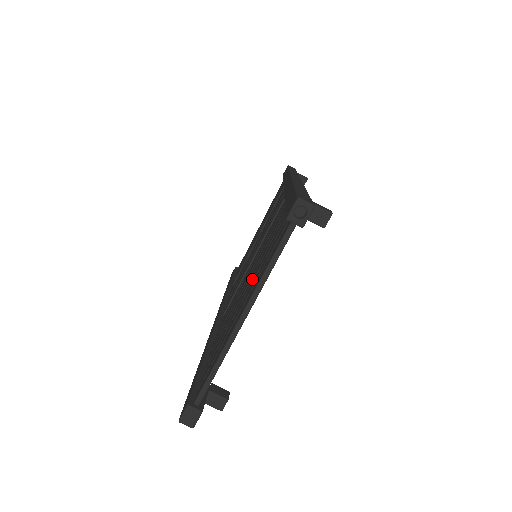
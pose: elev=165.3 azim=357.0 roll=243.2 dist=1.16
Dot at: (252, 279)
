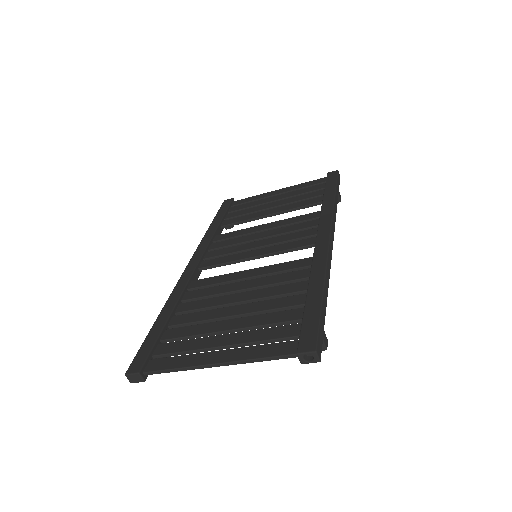
Dot at: (242, 322)
